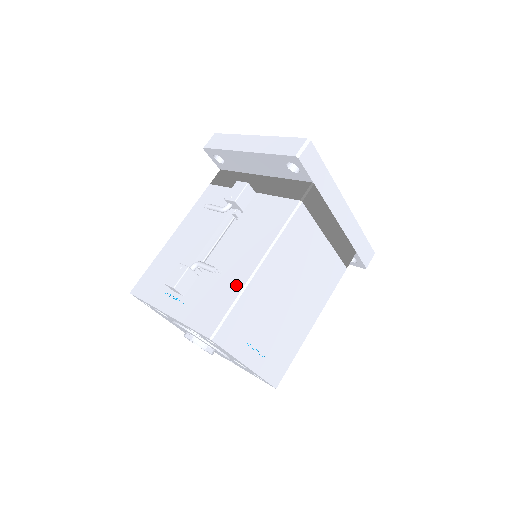
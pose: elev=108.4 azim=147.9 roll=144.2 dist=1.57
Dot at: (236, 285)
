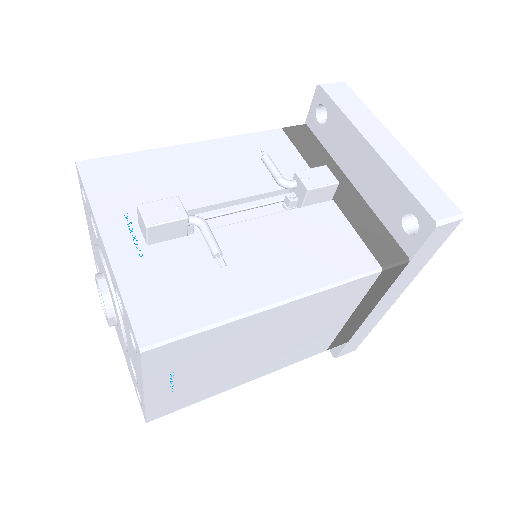
Dot at: (230, 302)
